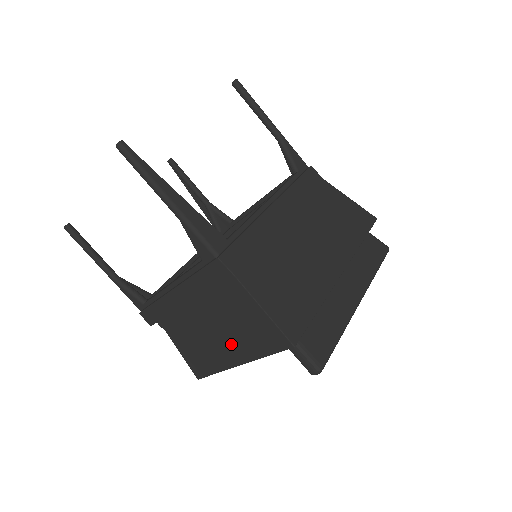
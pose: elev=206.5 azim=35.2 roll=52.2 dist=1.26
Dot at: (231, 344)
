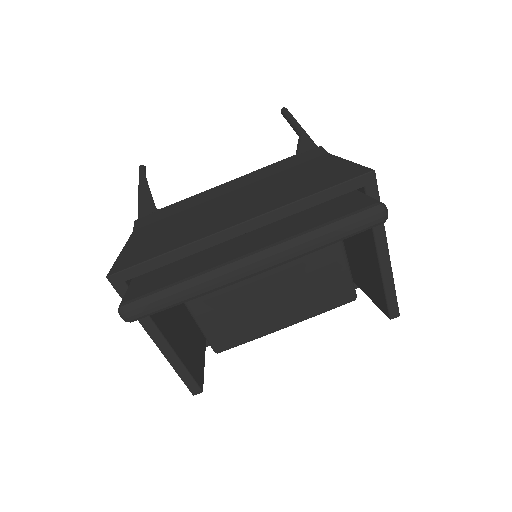
Dot at: occluded
